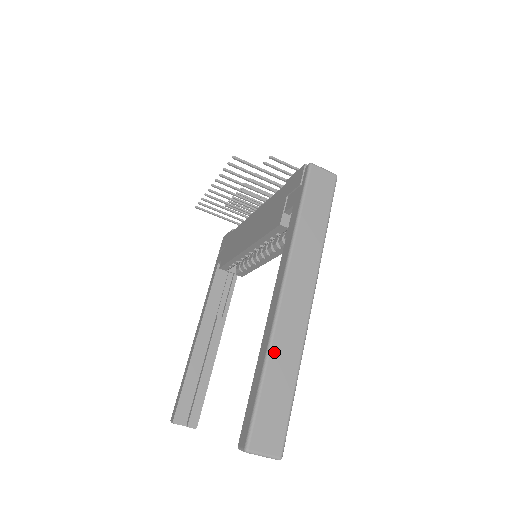
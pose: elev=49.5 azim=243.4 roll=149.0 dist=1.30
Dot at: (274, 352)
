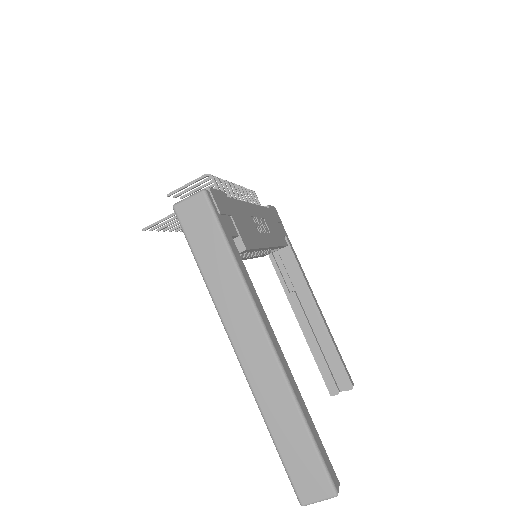
Dot at: (267, 413)
